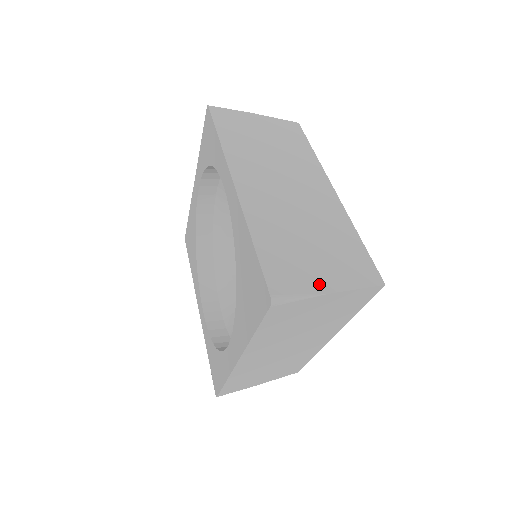
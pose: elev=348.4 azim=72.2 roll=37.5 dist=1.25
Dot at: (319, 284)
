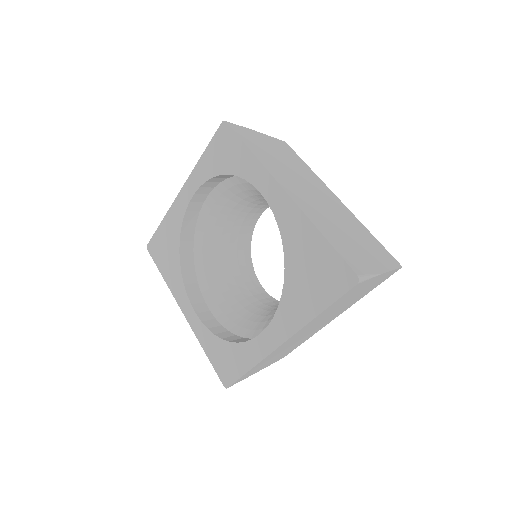
Dot at: (374, 267)
